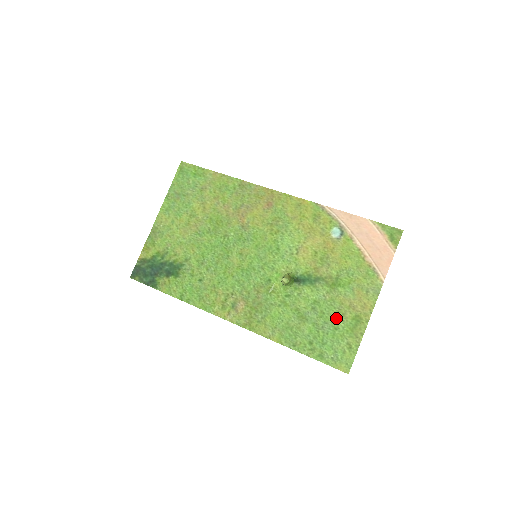
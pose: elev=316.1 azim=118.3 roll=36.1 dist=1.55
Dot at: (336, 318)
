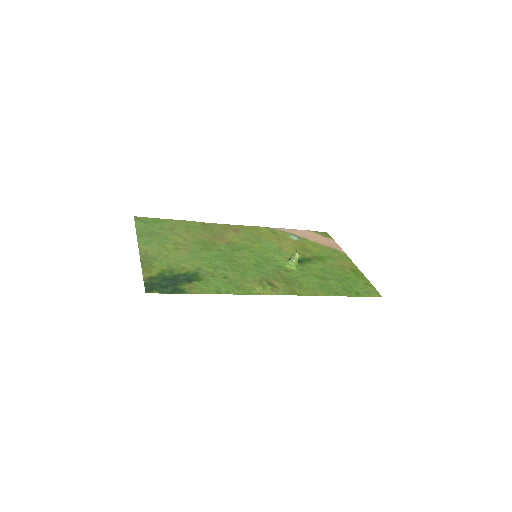
Dot at: (342, 273)
